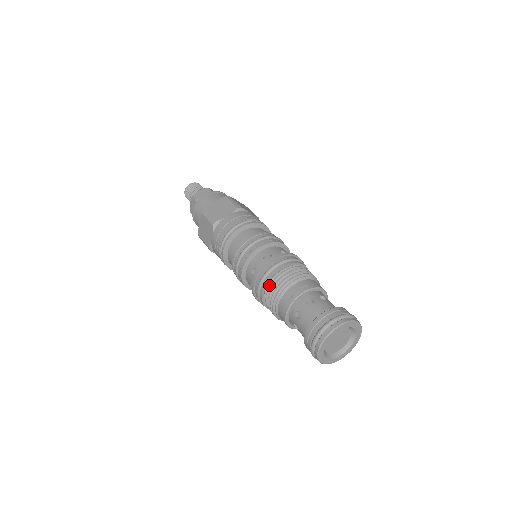
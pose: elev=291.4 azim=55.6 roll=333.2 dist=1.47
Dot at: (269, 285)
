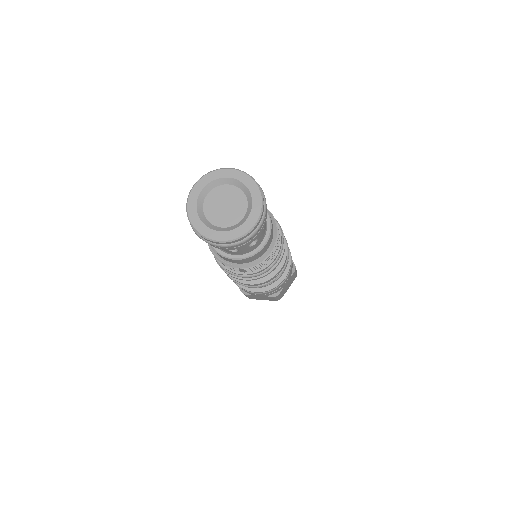
Dot at: occluded
